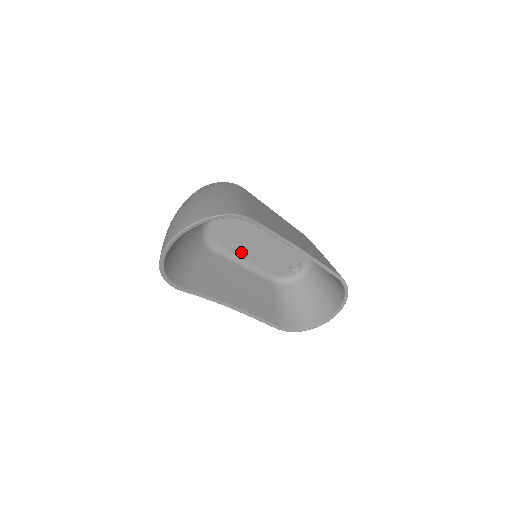
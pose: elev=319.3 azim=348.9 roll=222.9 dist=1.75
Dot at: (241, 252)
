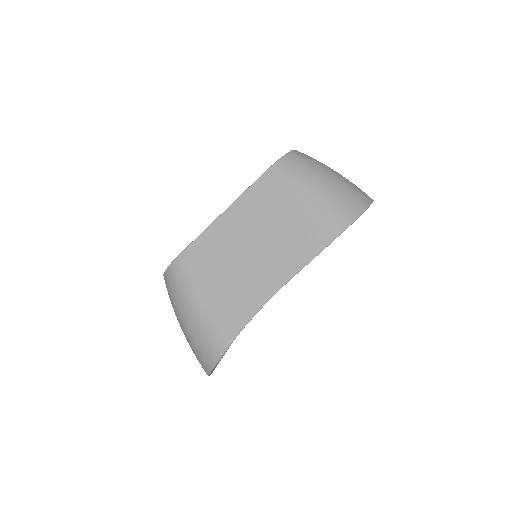
Dot at: occluded
